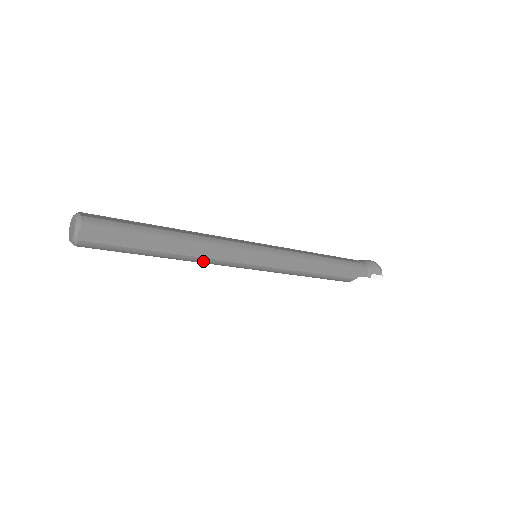
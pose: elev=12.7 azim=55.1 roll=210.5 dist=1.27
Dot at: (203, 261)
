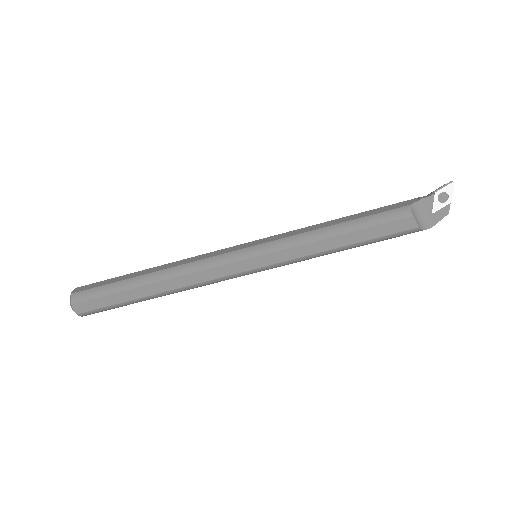
Dot at: (185, 269)
